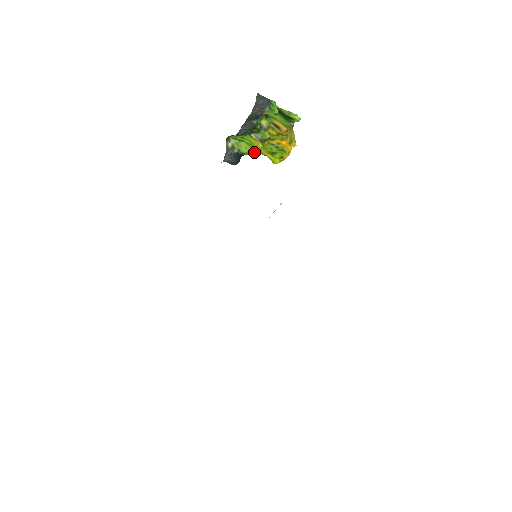
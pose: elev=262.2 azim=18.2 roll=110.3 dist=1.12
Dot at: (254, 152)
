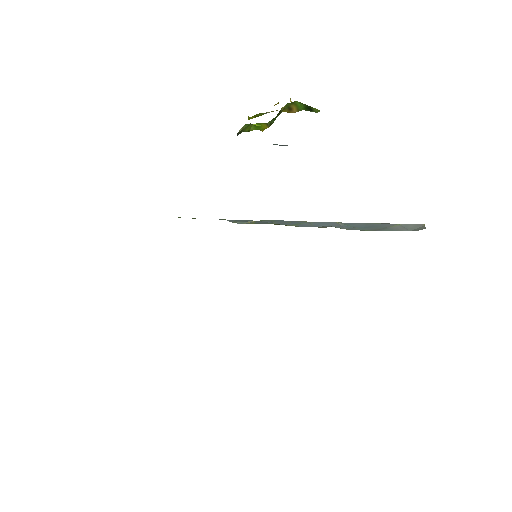
Dot at: occluded
